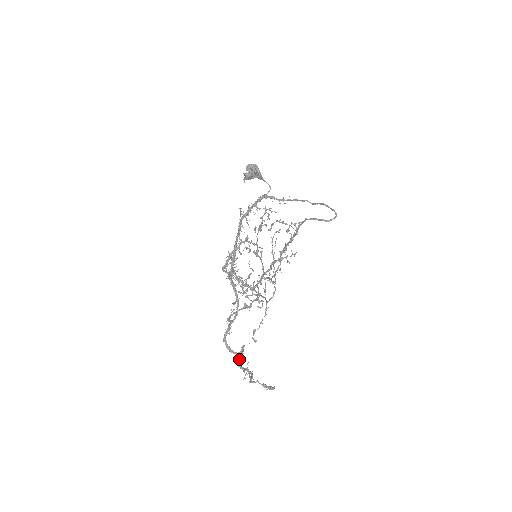
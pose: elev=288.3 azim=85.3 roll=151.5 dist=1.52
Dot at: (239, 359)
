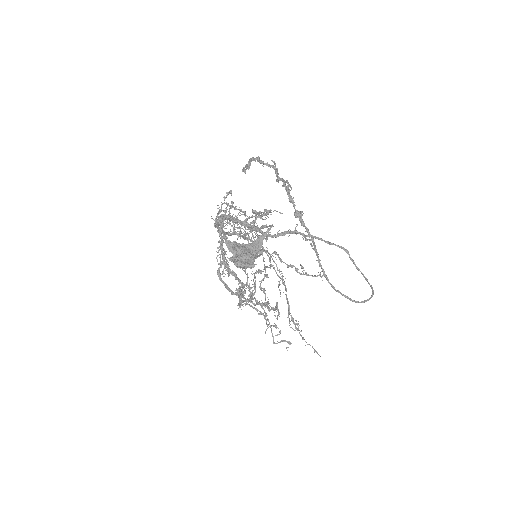
Dot at: (250, 289)
